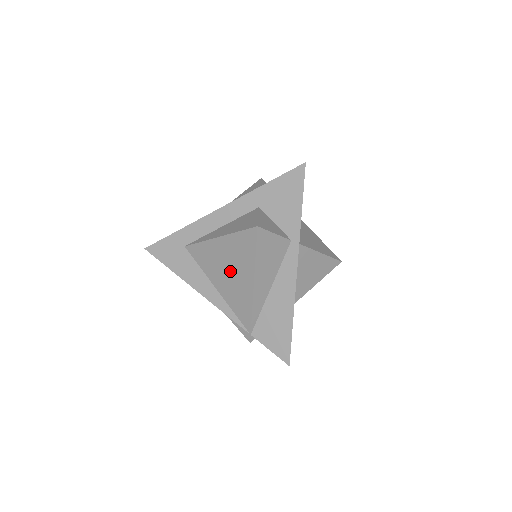
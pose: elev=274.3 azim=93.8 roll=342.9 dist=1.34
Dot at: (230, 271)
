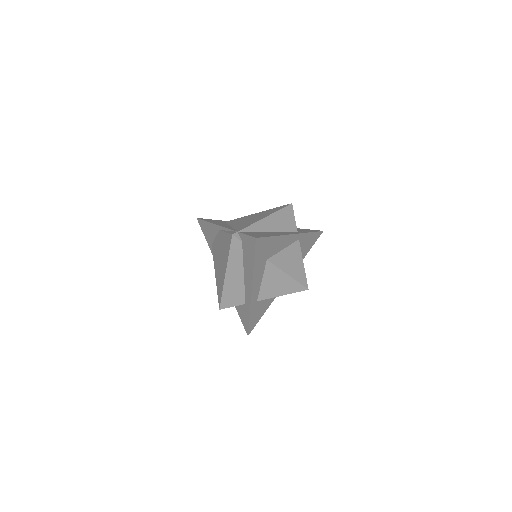
Dot at: (252, 218)
